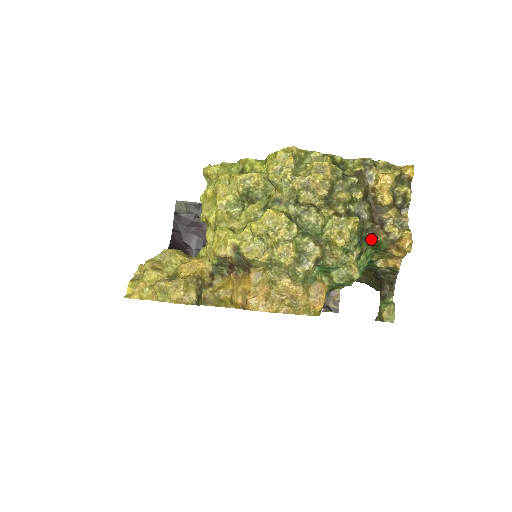
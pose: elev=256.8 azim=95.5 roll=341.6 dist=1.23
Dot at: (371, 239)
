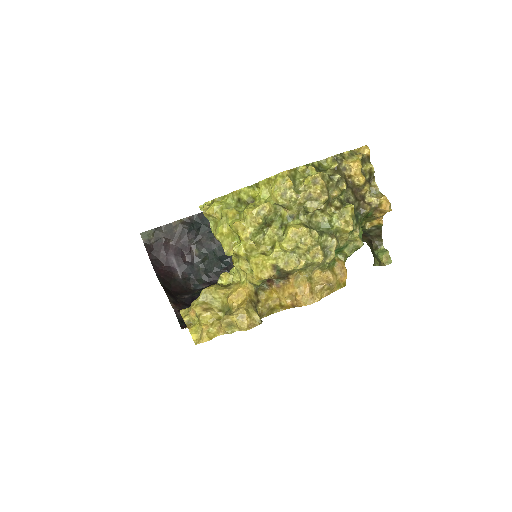
Dot at: (362, 214)
